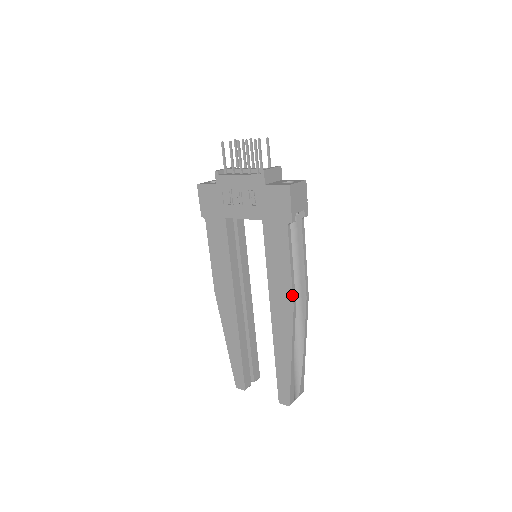
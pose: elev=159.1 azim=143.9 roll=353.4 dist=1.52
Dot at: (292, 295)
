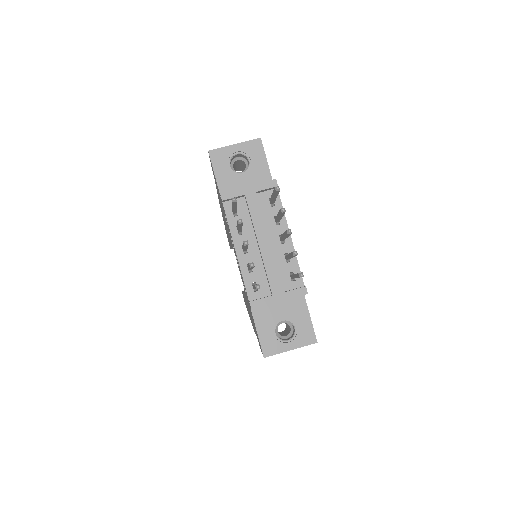
Dot at: occluded
